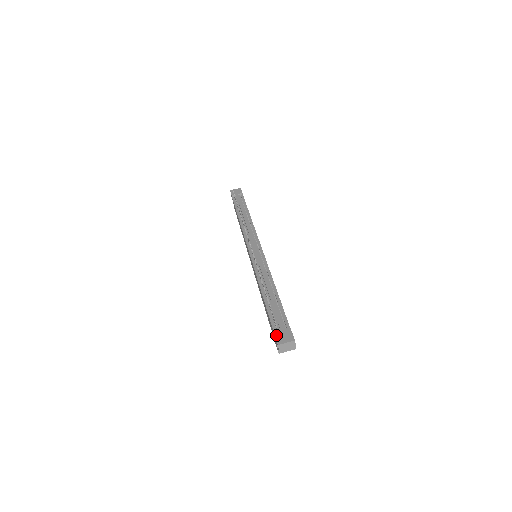
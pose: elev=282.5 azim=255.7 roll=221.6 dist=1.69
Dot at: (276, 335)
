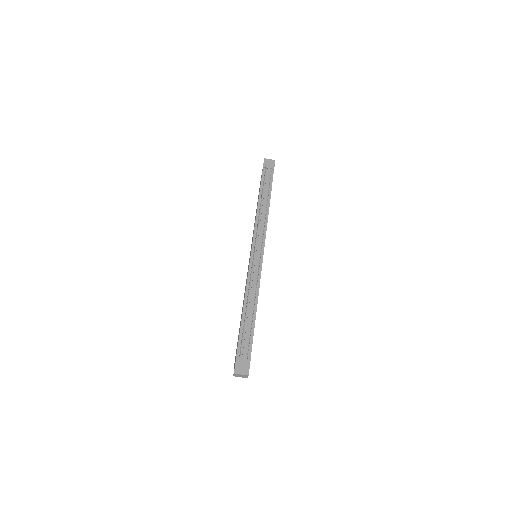
Dot at: (236, 363)
